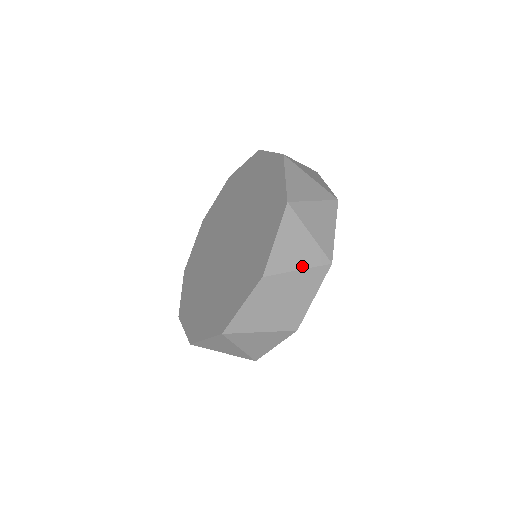
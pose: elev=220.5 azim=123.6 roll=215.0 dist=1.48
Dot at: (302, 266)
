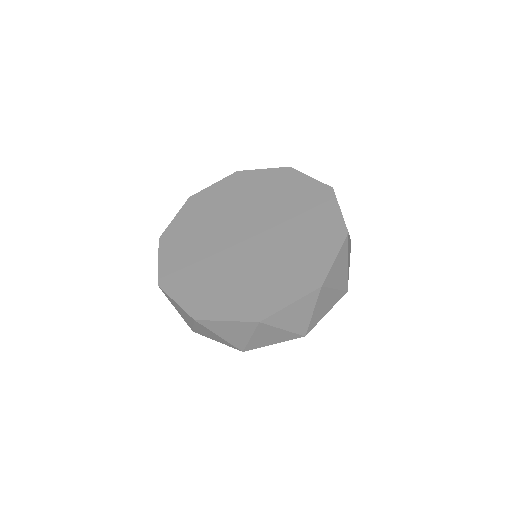
Dot at: occluded
